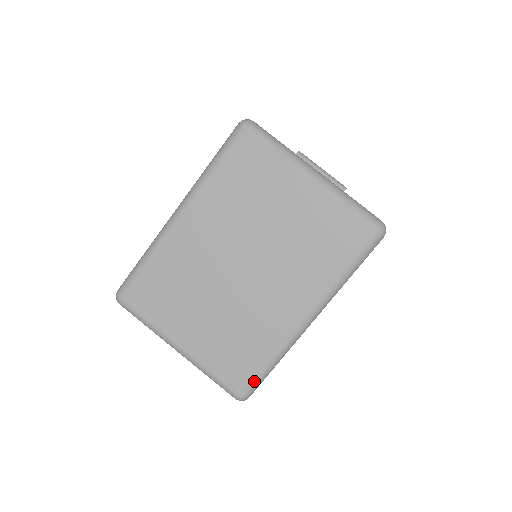
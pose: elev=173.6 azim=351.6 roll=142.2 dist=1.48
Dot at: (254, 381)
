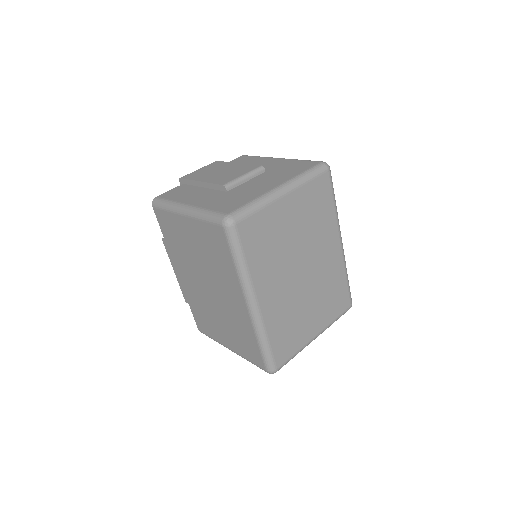
Dot at: (350, 293)
